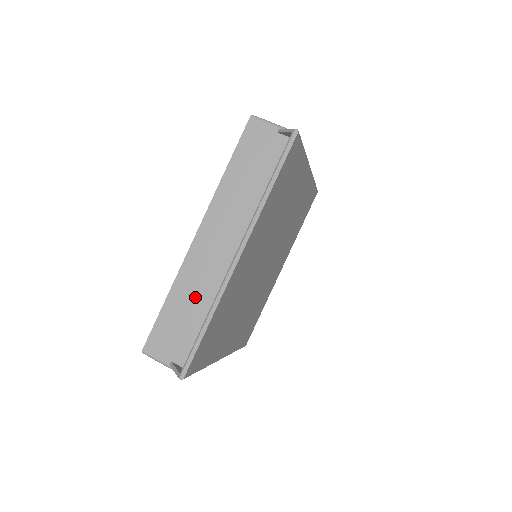
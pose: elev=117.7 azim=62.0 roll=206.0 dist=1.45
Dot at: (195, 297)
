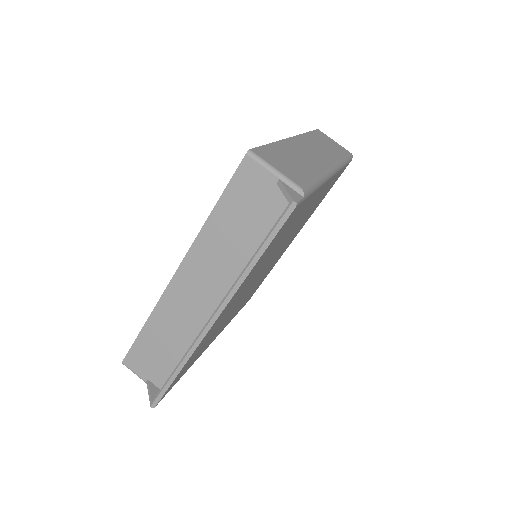
Dot at: (171, 333)
